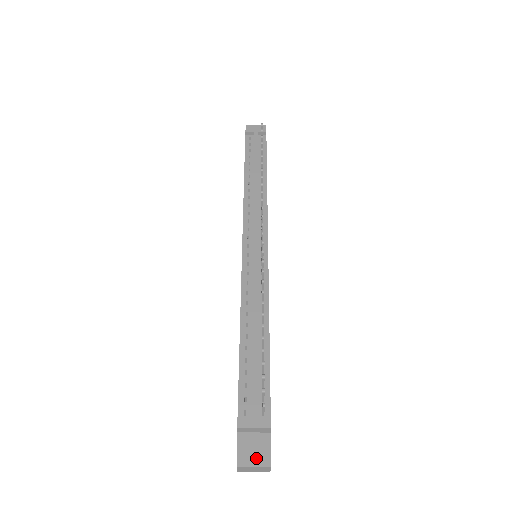
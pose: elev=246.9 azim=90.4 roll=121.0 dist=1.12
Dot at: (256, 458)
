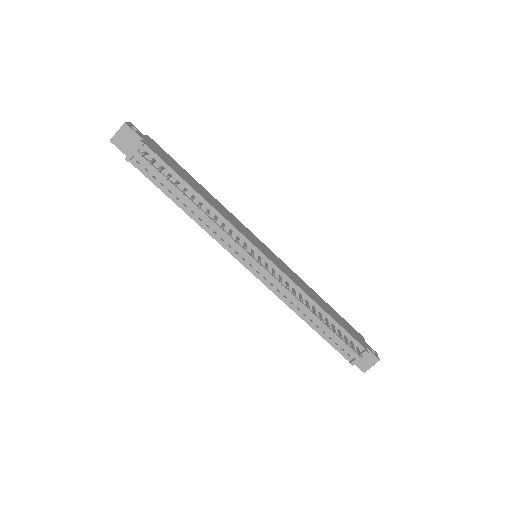
Dot at: (370, 363)
